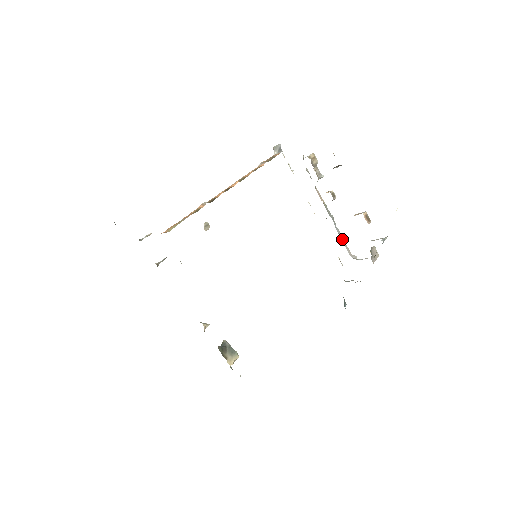
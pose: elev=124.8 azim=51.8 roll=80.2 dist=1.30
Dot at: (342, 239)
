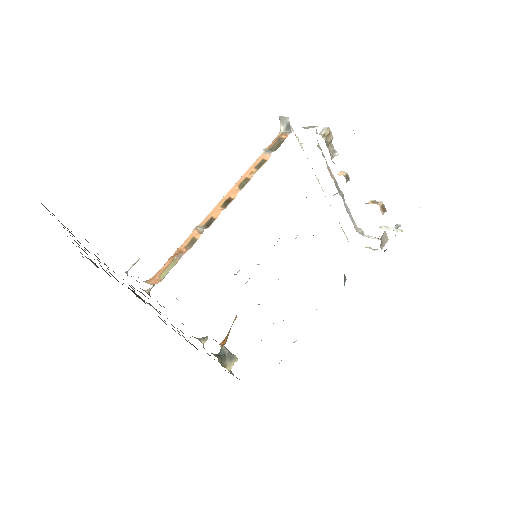
Dot at: (350, 215)
